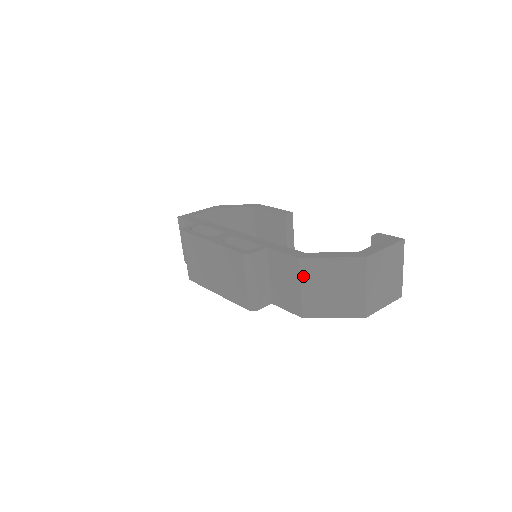
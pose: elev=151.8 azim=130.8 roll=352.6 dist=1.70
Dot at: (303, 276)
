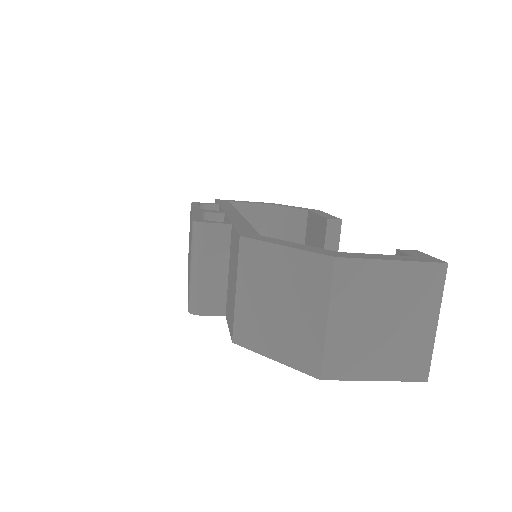
Dot at: (241, 268)
